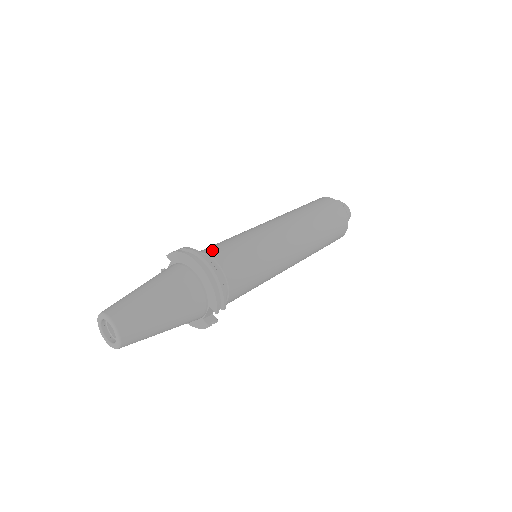
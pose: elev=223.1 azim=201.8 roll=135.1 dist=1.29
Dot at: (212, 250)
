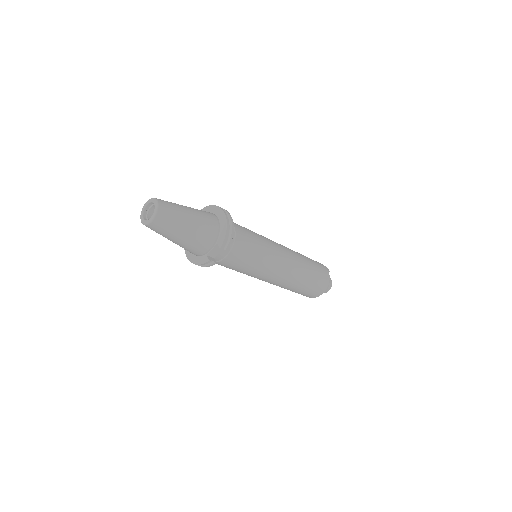
Dot at: occluded
